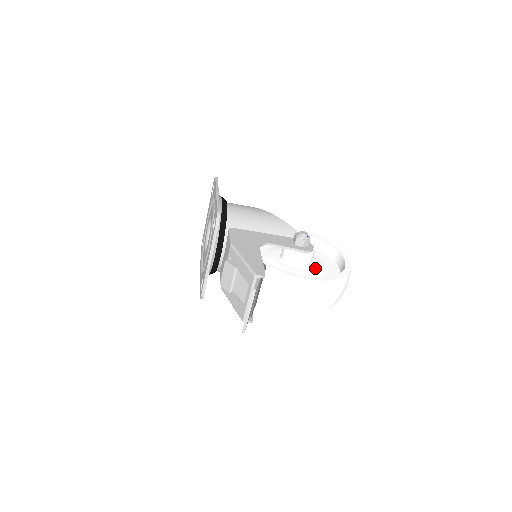
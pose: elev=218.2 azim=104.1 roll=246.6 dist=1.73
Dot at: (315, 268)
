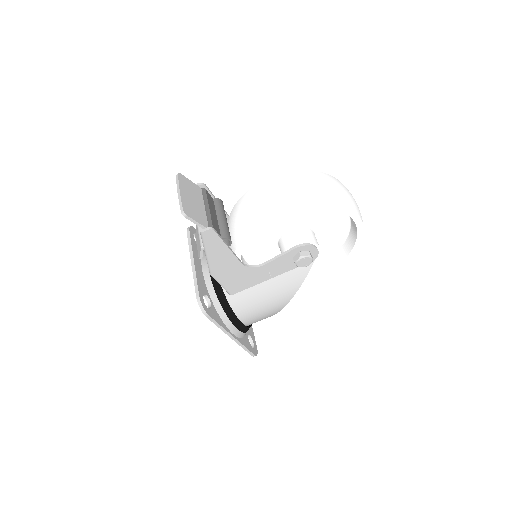
Dot at: occluded
